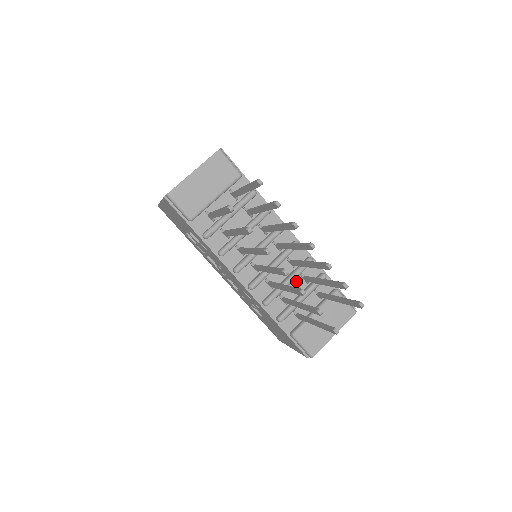
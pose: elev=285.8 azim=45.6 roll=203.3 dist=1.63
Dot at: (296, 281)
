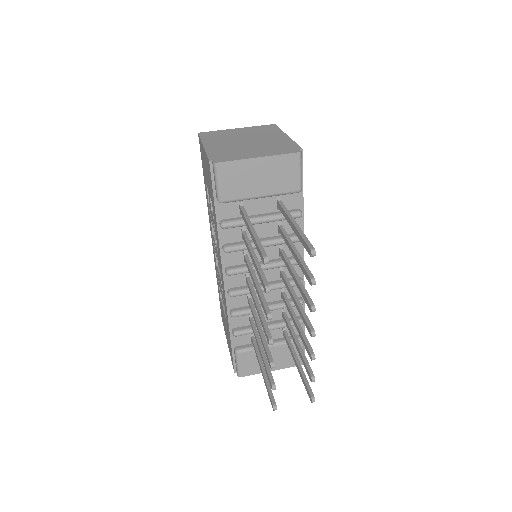
Dot at: (274, 310)
